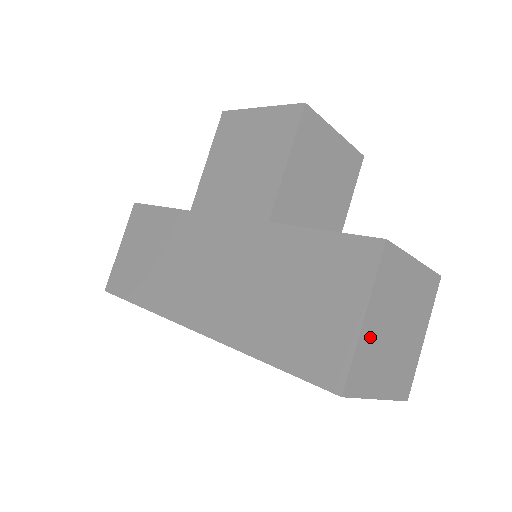
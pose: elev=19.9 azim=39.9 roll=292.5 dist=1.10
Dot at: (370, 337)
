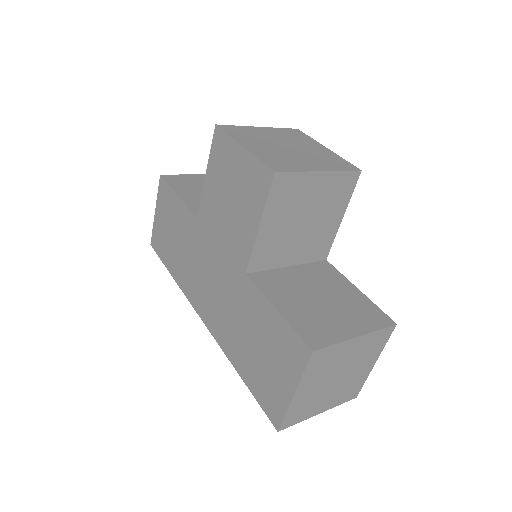
Dot at: (303, 398)
